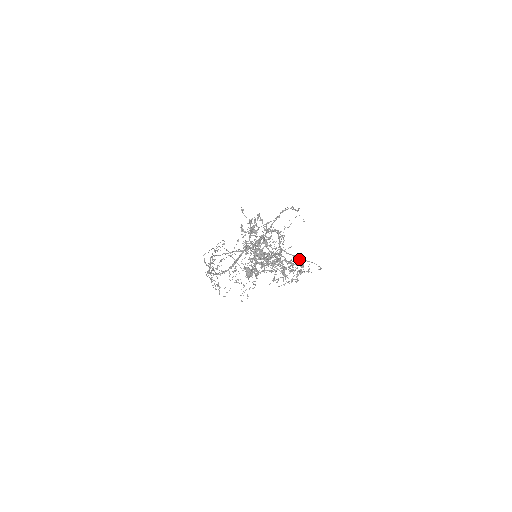
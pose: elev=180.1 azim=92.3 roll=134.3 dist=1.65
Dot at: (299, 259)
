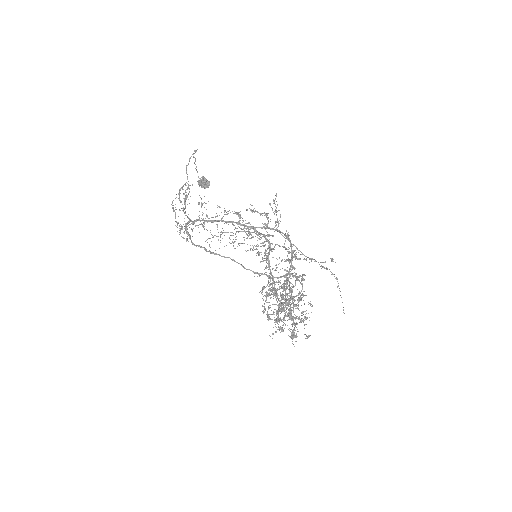
Dot at: (293, 273)
